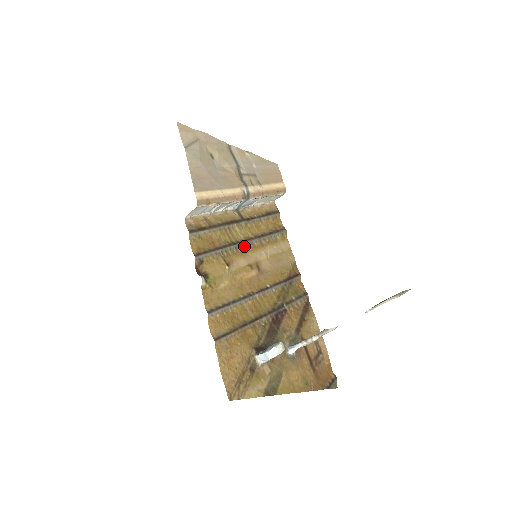
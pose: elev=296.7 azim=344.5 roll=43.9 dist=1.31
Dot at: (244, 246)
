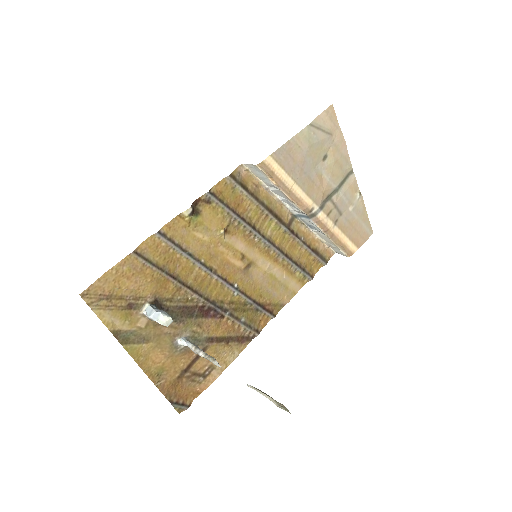
Dot at: (260, 240)
